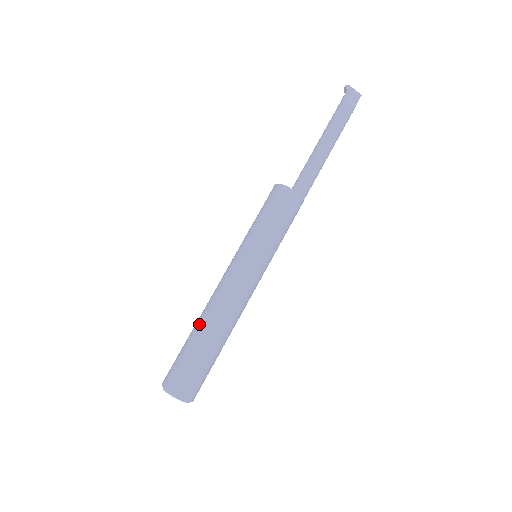
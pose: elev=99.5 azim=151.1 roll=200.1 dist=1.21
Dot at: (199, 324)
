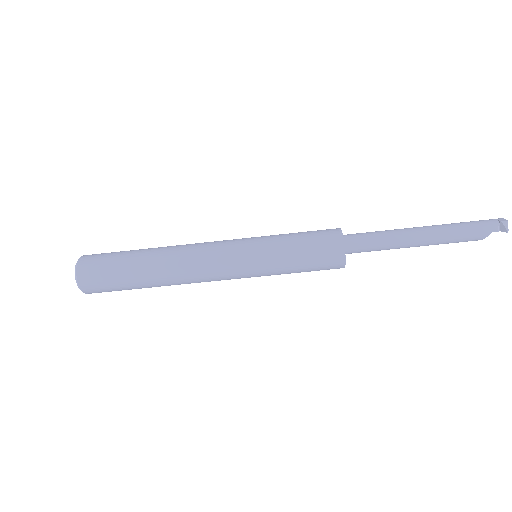
Dot at: (156, 281)
